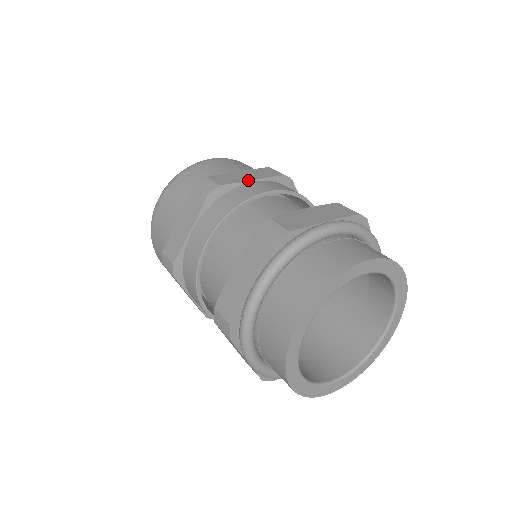
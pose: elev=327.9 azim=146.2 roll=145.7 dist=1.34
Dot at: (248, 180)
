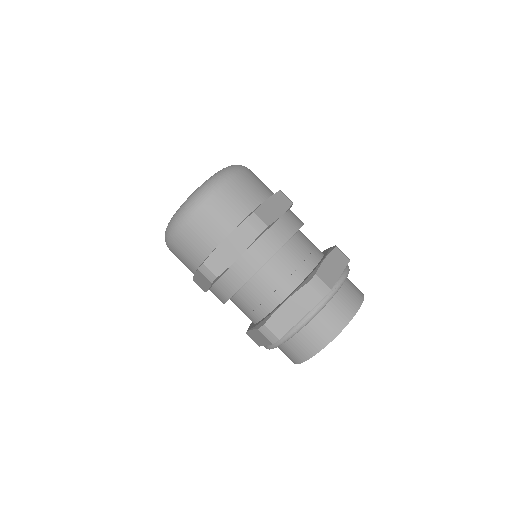
Dot at: (235, 260)
